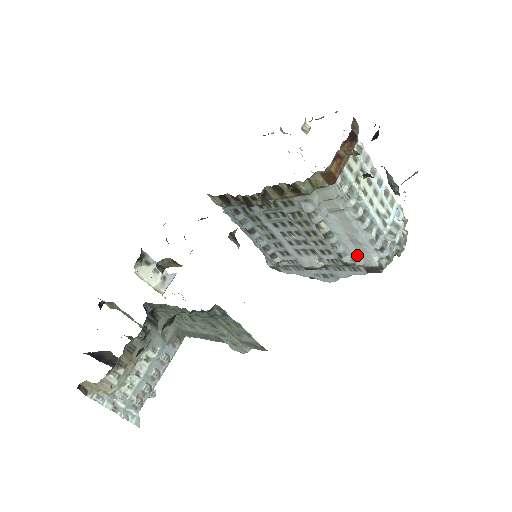
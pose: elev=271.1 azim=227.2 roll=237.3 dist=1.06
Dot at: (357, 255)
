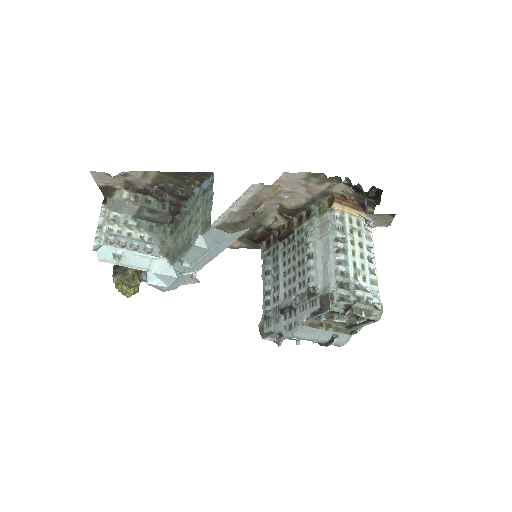
Dot at: (321, 284)
